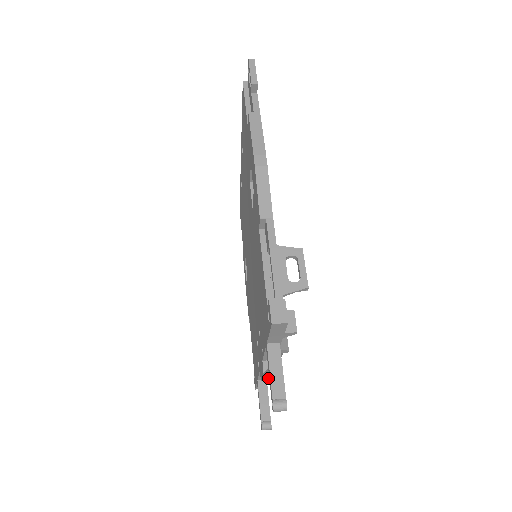
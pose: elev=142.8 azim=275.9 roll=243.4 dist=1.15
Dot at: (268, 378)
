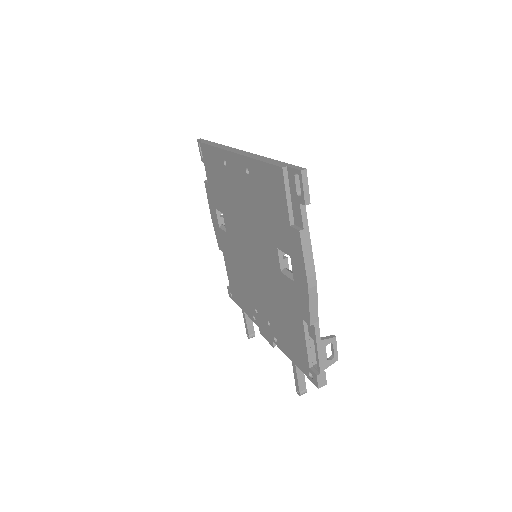
Dot at: occluded
